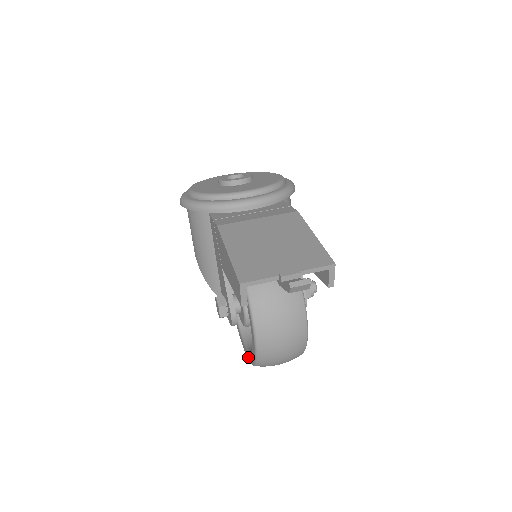
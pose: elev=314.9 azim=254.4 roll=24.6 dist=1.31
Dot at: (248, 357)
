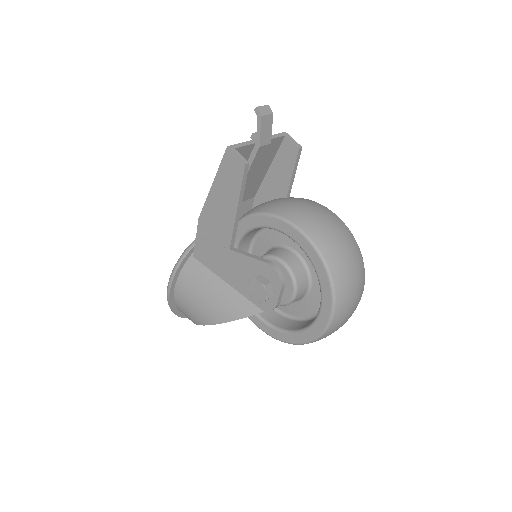
Dot at: (327, 305)
